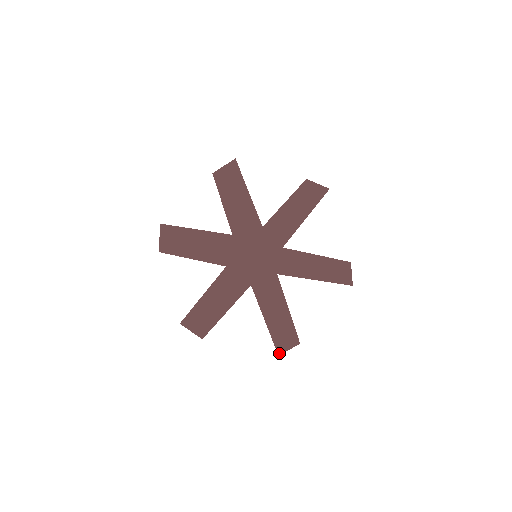
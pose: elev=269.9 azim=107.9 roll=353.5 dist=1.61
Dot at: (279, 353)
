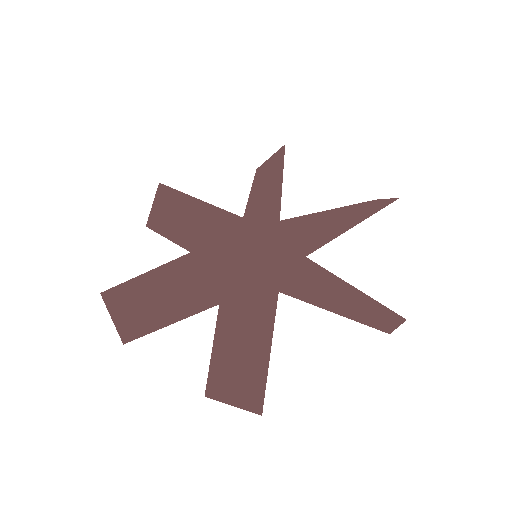
Dot at: (388, 332)
